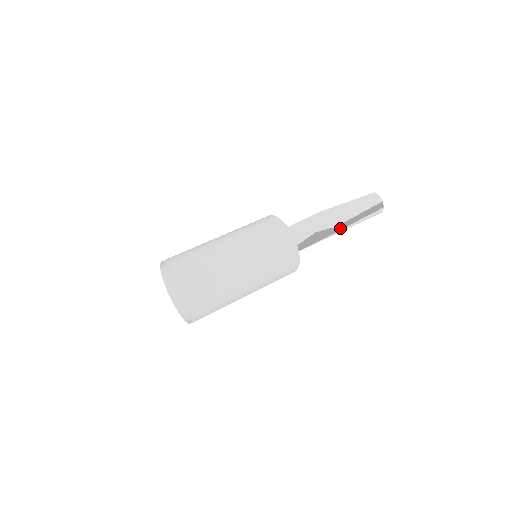
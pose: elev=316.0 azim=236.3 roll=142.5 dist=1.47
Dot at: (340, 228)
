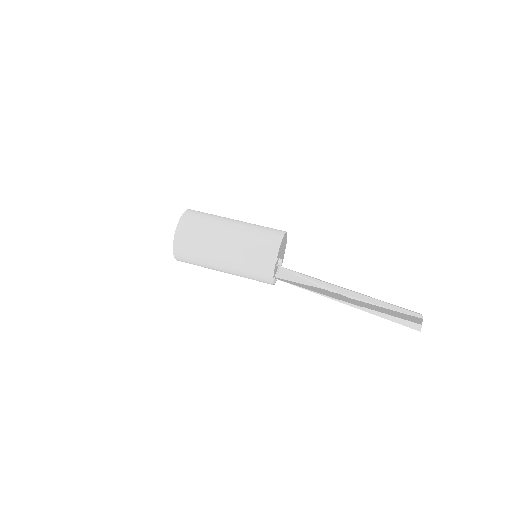
Dot at: (354, 302)
